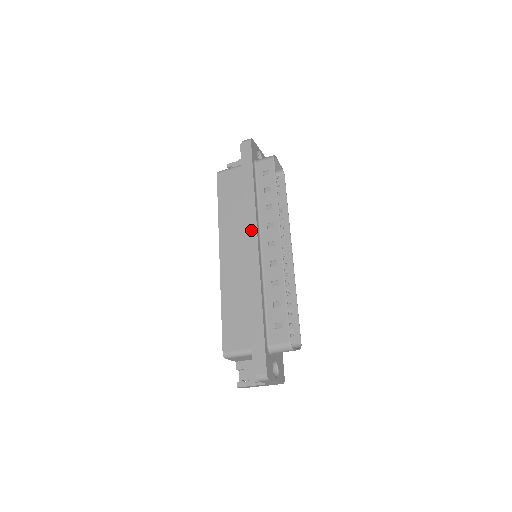
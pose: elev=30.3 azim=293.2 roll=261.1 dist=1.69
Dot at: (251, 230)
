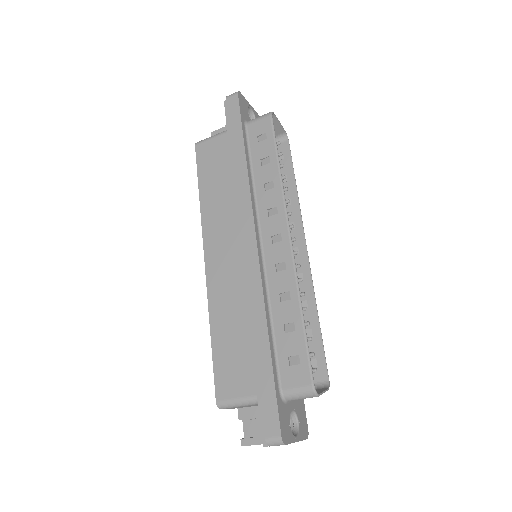
Dot at: (245, 220)
